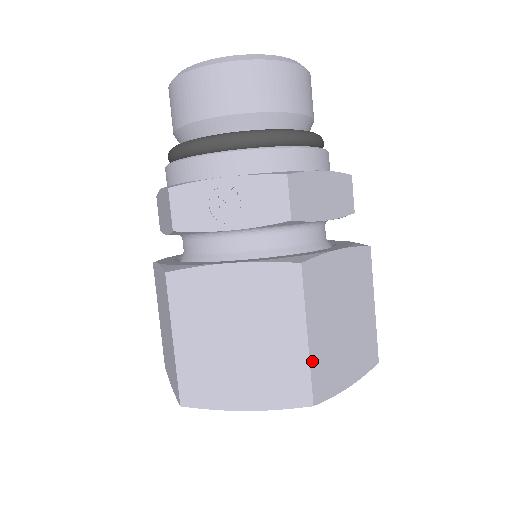
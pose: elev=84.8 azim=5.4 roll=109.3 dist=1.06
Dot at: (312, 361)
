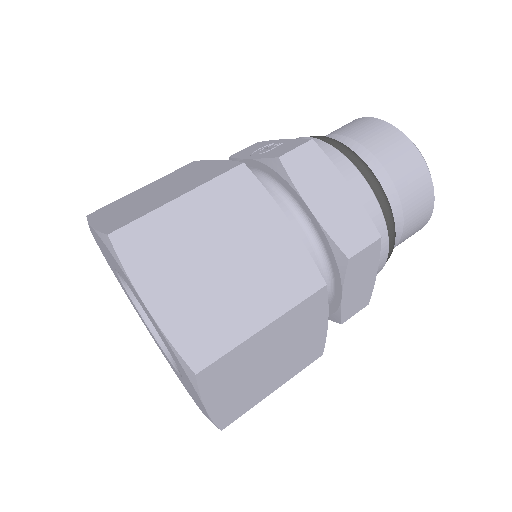
Dot at: (156, 214)
